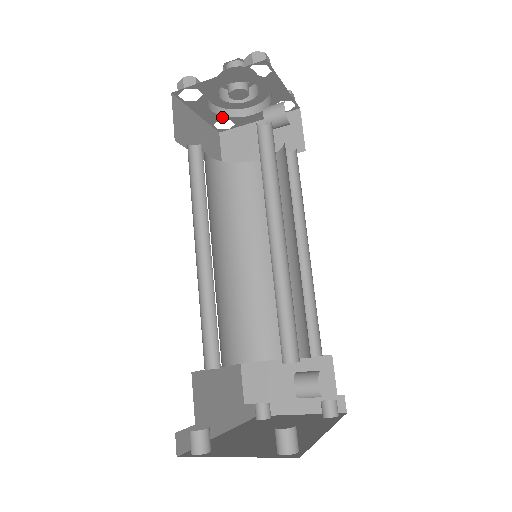
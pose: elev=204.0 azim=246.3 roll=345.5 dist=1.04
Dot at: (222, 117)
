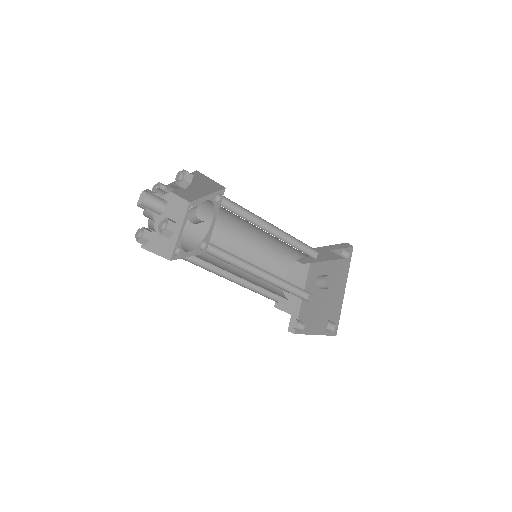
Dot at: occluded
